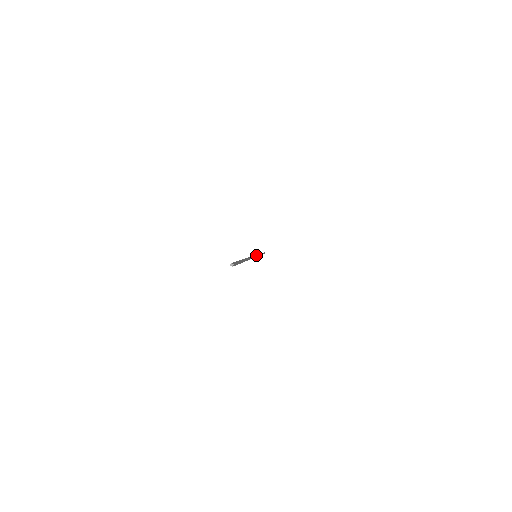
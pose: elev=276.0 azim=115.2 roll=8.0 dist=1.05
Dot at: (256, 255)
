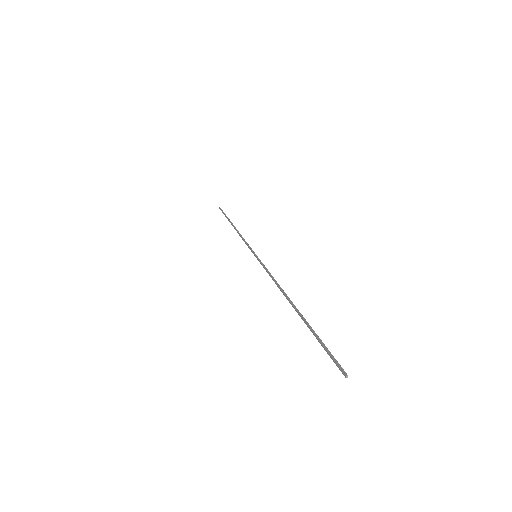
Dot at: (256, 256)
